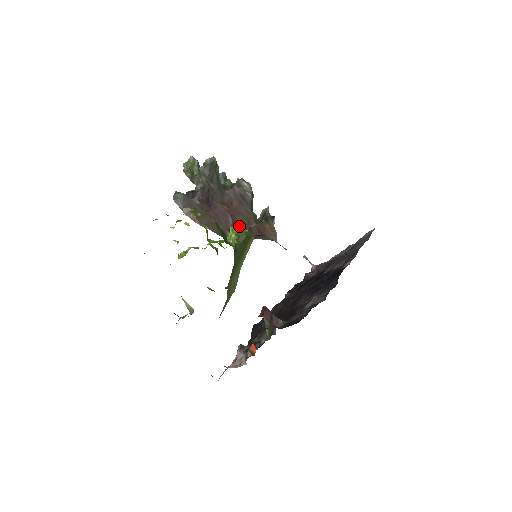
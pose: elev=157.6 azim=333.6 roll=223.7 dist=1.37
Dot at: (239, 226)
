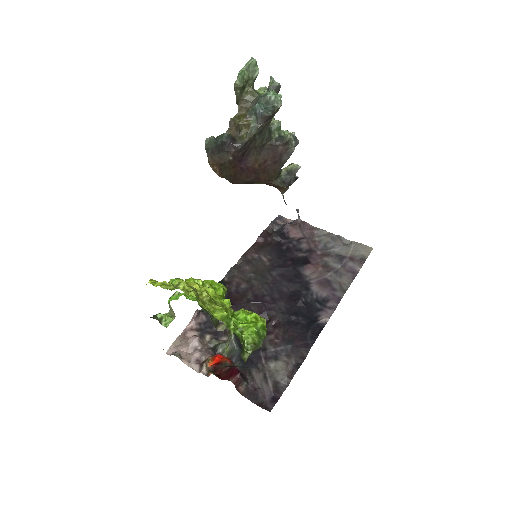
Dot at: (257, 181)
